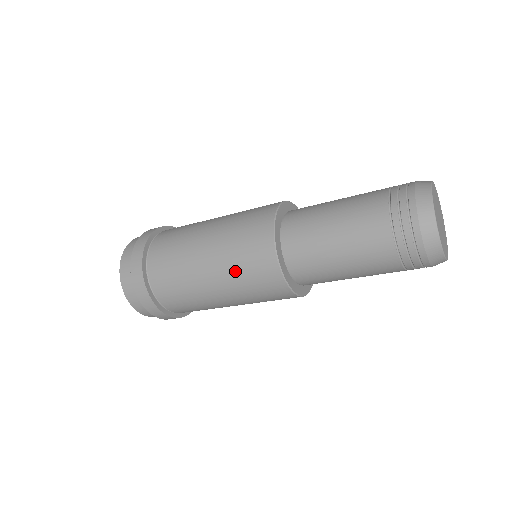
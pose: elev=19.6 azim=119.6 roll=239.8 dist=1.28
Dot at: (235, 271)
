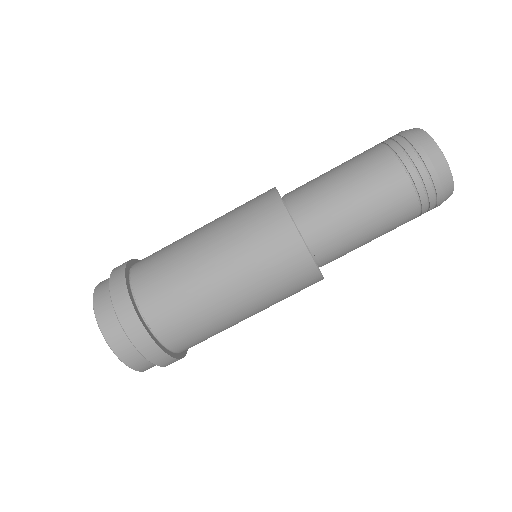
Dot at: (232, 218)
